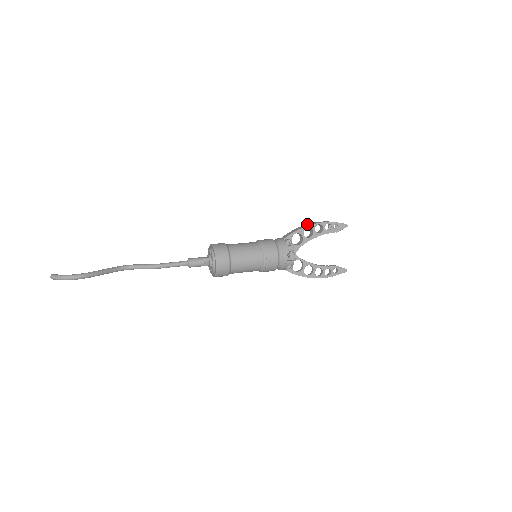
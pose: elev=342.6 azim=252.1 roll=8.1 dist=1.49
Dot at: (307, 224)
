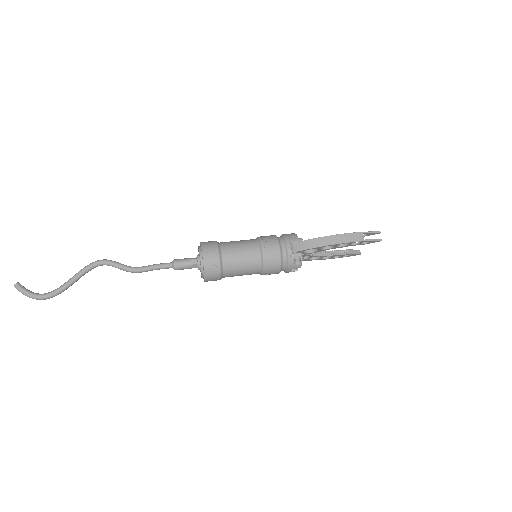
Dot at: (331, 237)
